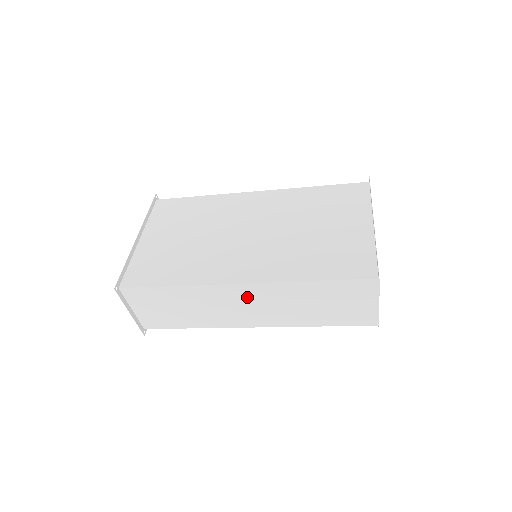
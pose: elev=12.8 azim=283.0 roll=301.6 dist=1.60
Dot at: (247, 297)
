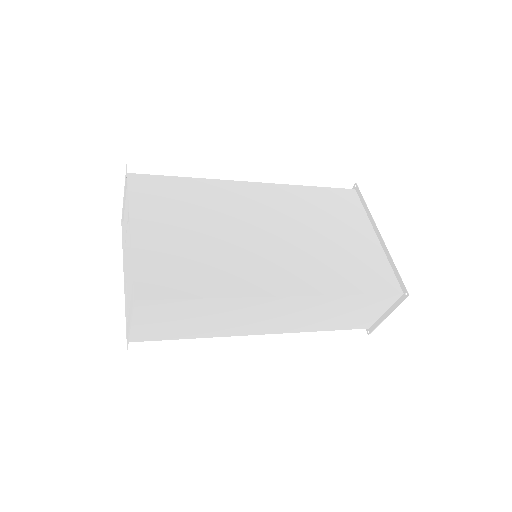
Dot at: (279, 308)
